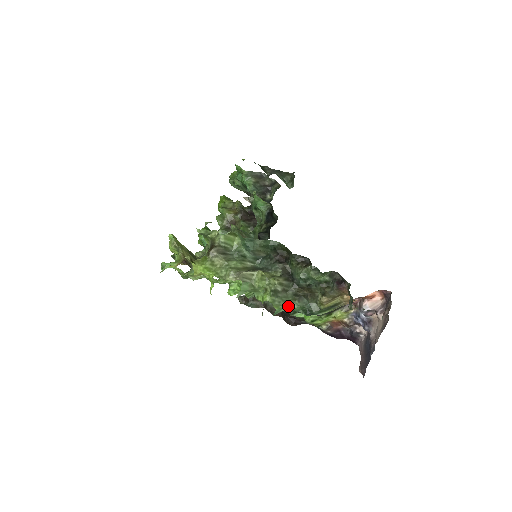
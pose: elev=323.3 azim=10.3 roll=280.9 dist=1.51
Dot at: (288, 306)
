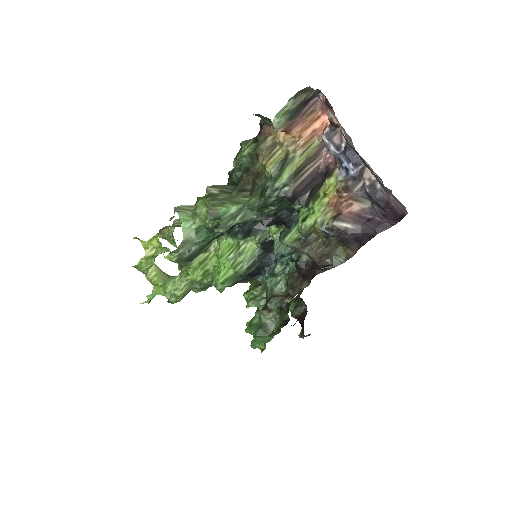
Dot at: (239, 204)
